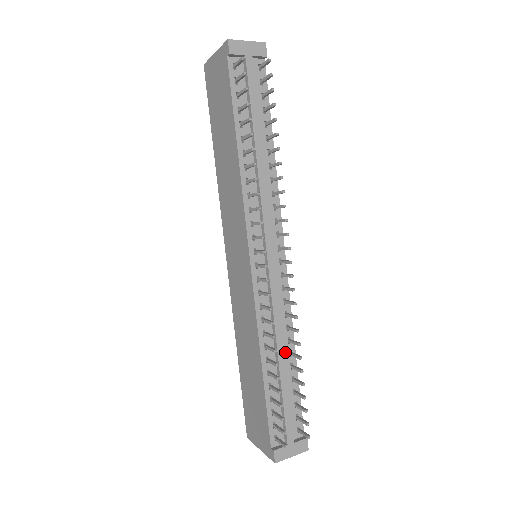
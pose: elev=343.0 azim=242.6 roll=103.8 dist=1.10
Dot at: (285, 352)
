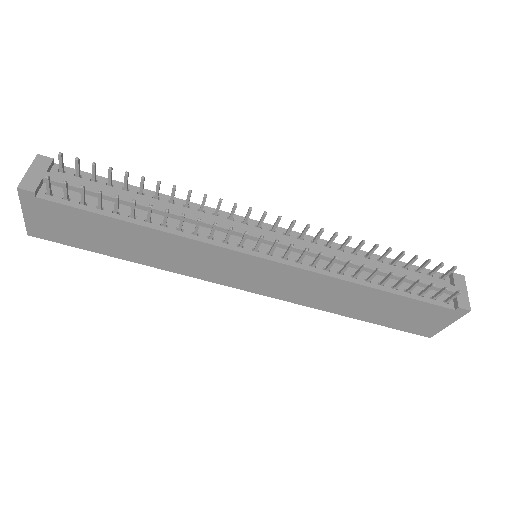
Dot at: (364, 261)
